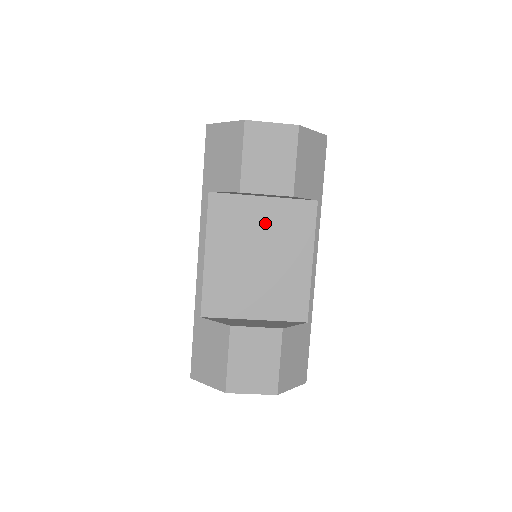
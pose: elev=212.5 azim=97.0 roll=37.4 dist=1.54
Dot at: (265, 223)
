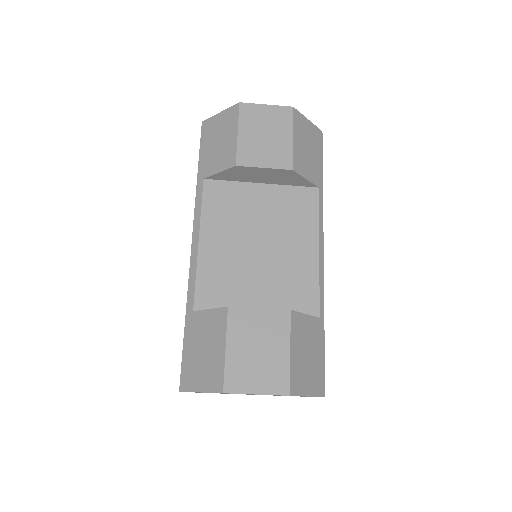
Dot at: (264, 209)
